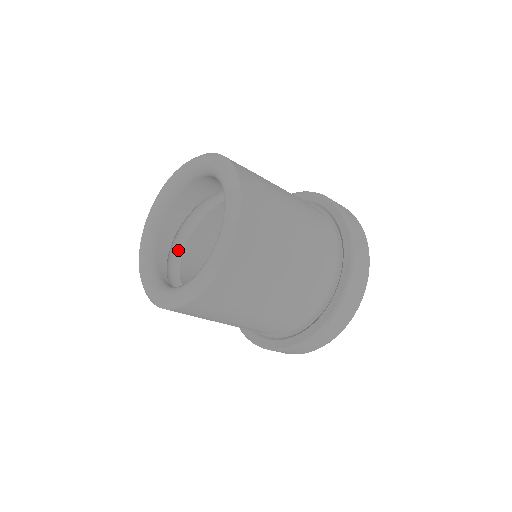
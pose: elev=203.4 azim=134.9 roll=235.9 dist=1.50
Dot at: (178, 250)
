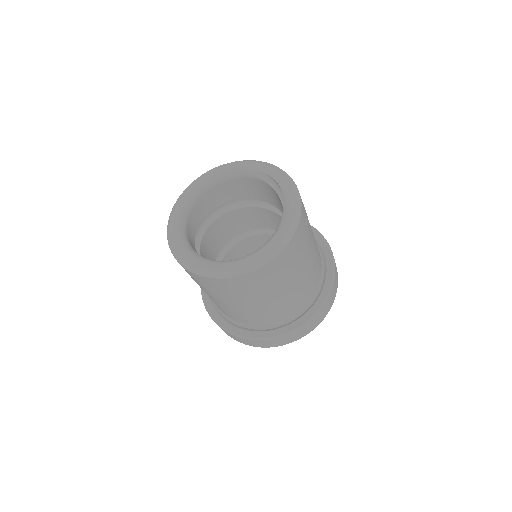
Dot at: occluded
